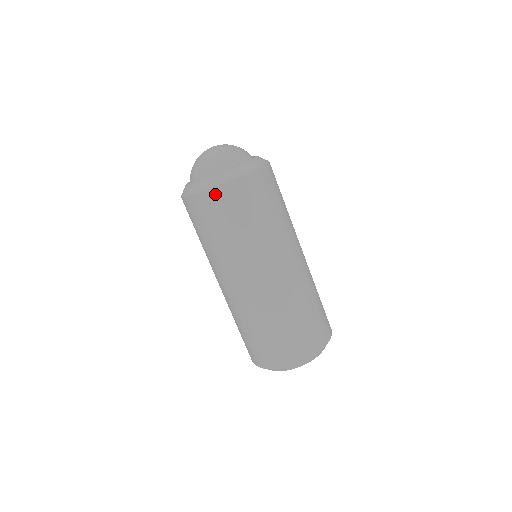
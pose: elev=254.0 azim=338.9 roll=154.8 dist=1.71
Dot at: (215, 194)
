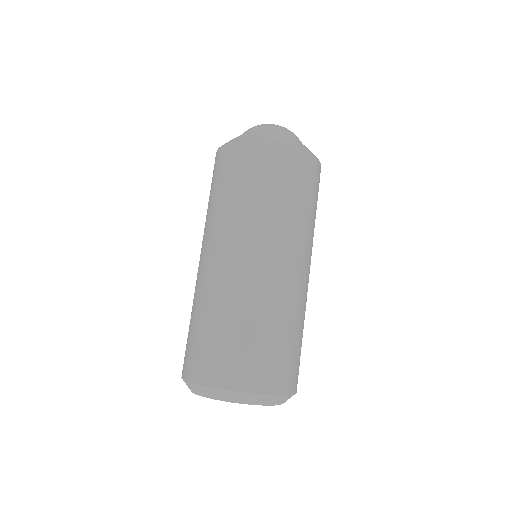
Dot at: (279, 148)
